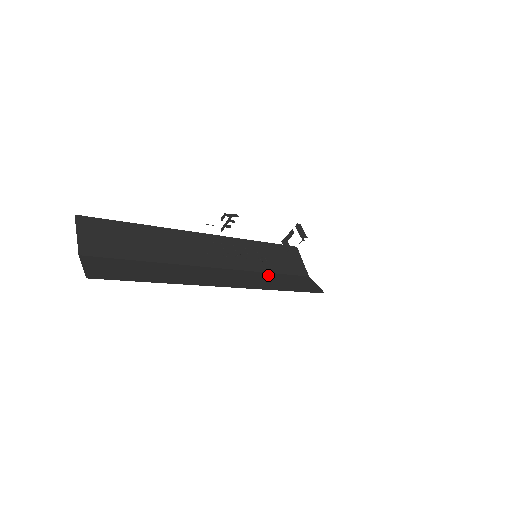
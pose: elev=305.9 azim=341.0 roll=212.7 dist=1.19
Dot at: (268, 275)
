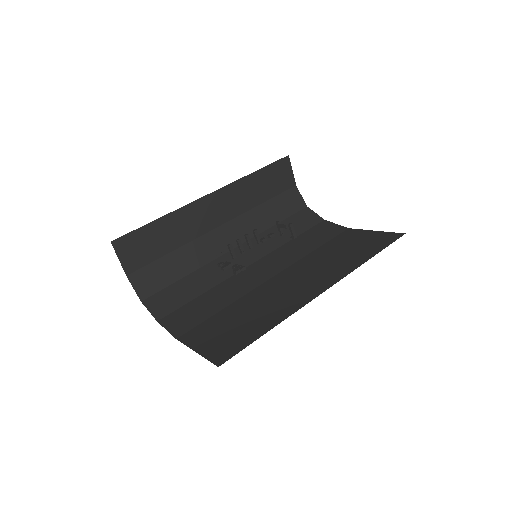
Dot at: (262, 208)
